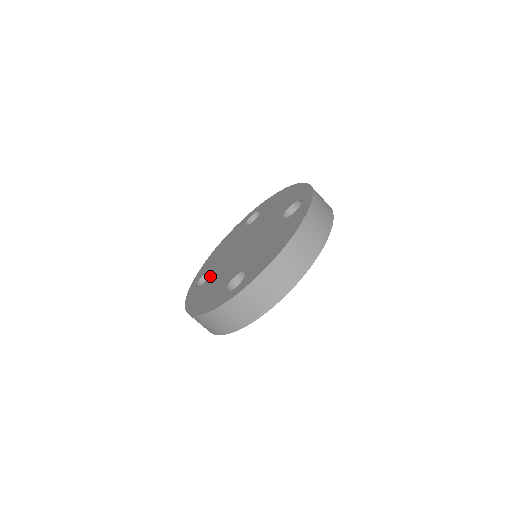
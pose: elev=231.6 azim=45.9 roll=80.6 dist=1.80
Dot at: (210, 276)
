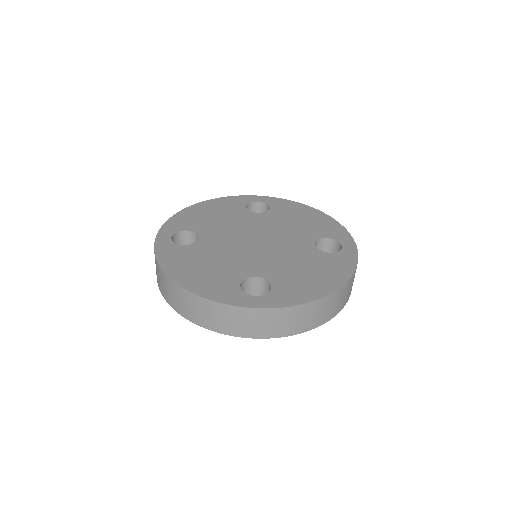
Dot at: (199, 243)
